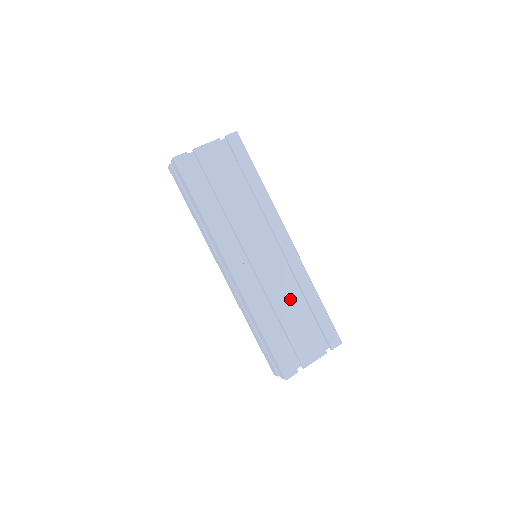
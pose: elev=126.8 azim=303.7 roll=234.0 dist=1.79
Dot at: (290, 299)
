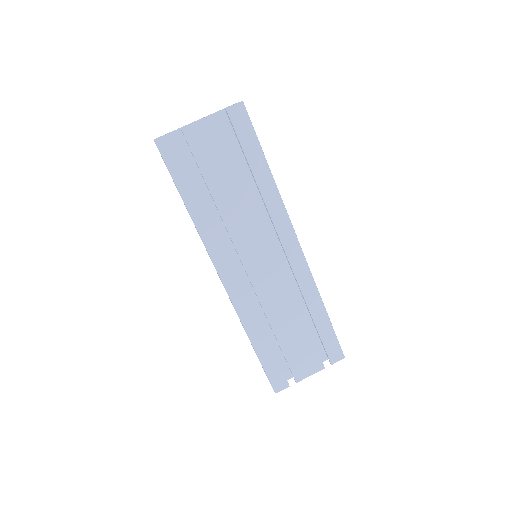
Dot at: (290, 312)
